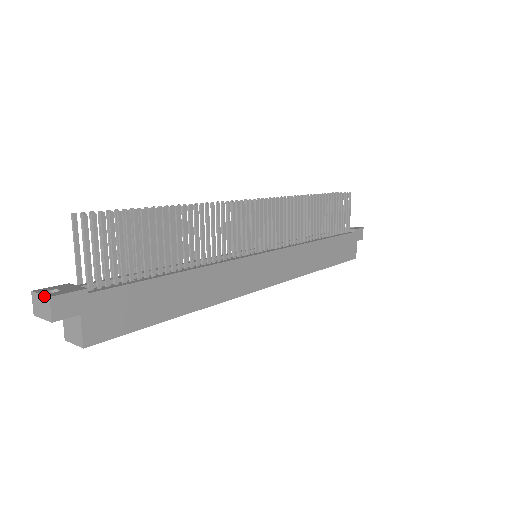
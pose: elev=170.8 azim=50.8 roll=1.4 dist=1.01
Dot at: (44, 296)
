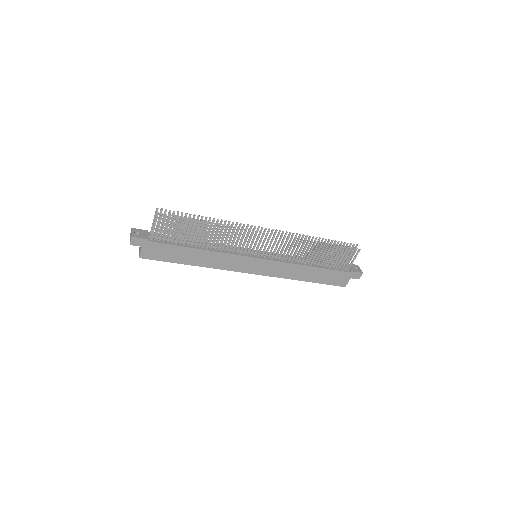
Dot at: (131, 234)
